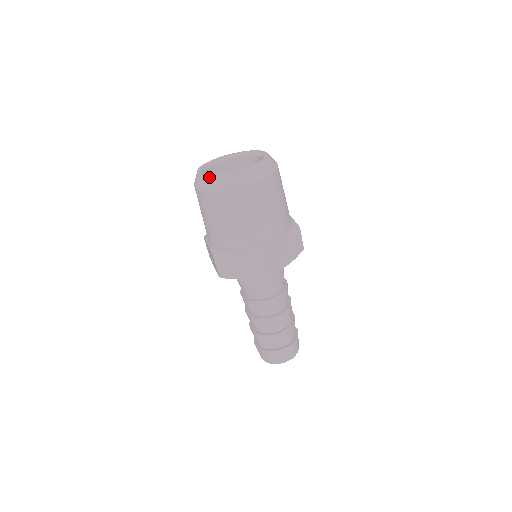
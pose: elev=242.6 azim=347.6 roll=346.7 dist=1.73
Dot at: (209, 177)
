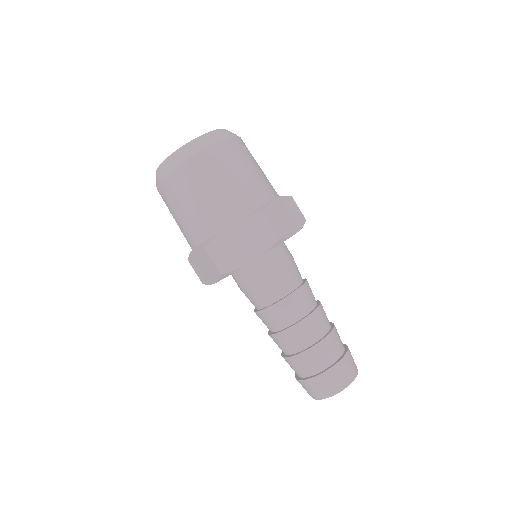
Dot at: (169, 157)
